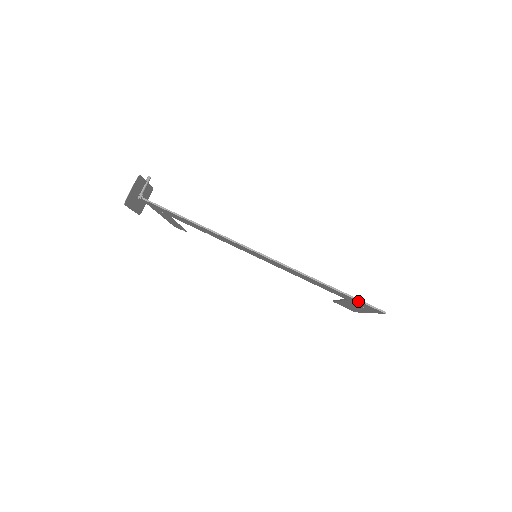
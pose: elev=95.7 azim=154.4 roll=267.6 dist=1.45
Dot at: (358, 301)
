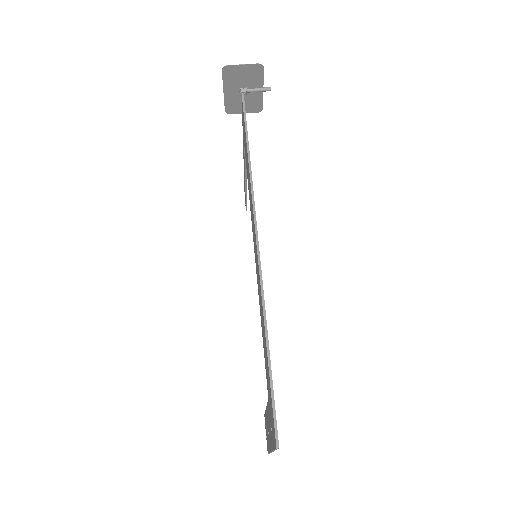
Dot at: (271, 398)
